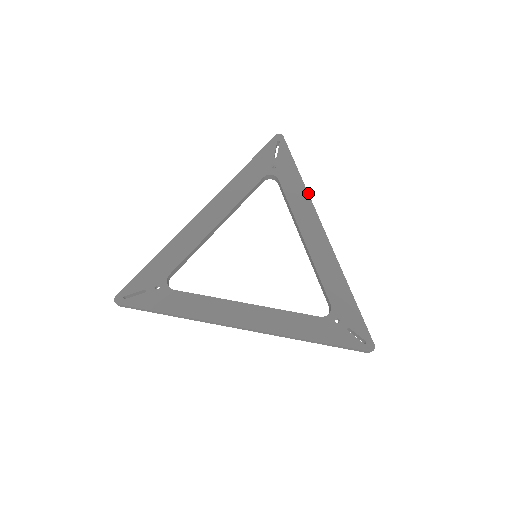
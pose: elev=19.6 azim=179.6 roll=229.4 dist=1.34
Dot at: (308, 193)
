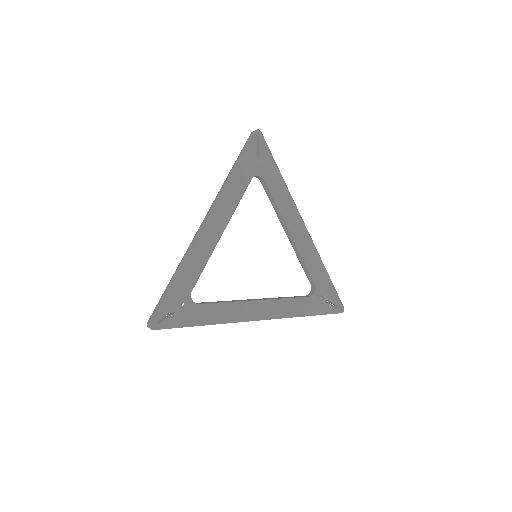
Dot at: occluded
